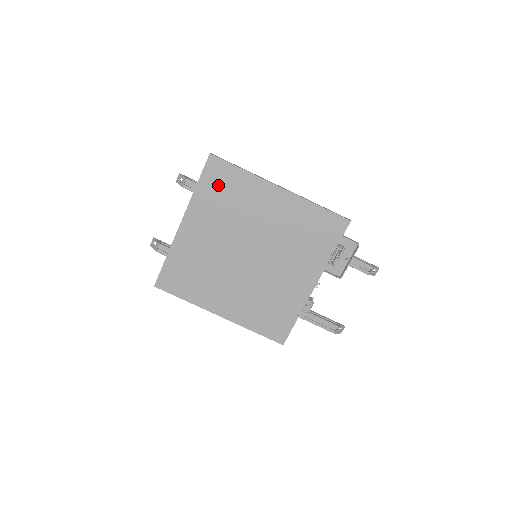
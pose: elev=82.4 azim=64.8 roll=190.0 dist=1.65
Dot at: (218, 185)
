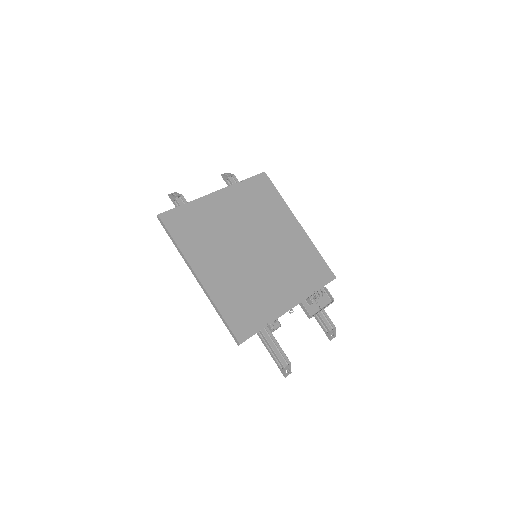
Dot at: (259, 191)
